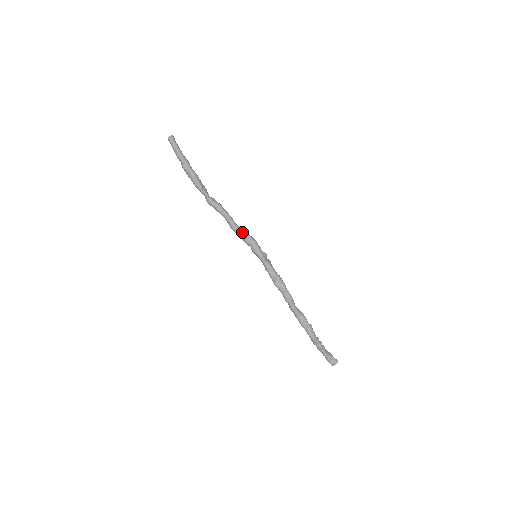
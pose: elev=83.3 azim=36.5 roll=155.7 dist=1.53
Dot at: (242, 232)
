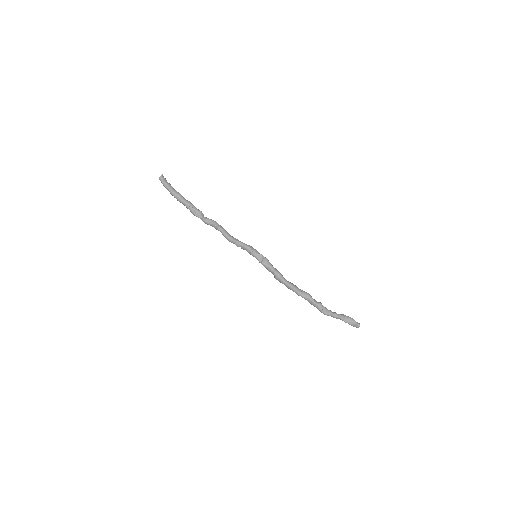
Dot at: (235, 243)
